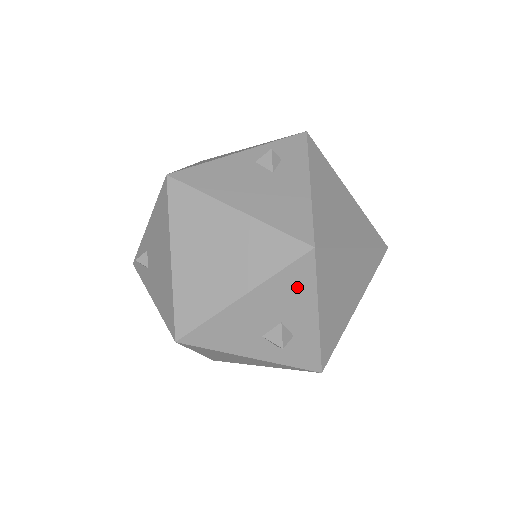
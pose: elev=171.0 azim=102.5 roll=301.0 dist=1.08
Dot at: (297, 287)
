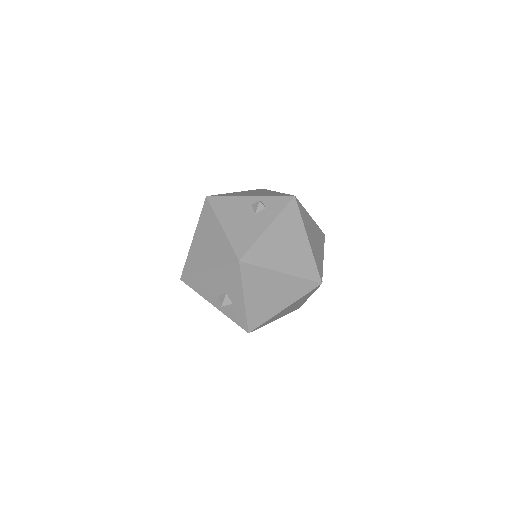
Dot at: (232, 278)
